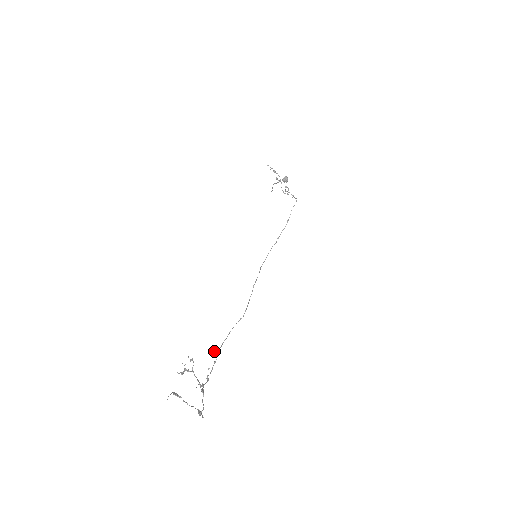
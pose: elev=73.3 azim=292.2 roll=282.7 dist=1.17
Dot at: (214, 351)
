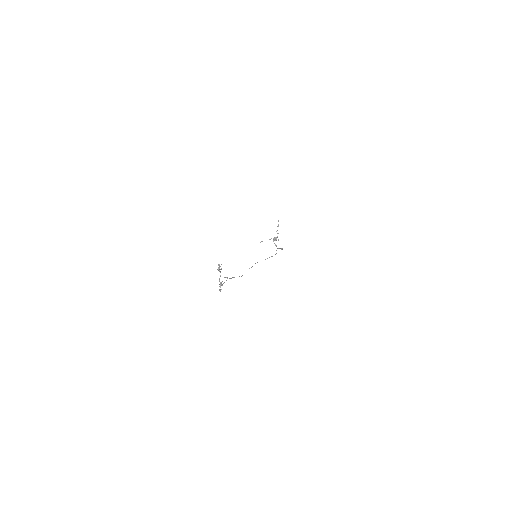
Dot at: (226, 277)
